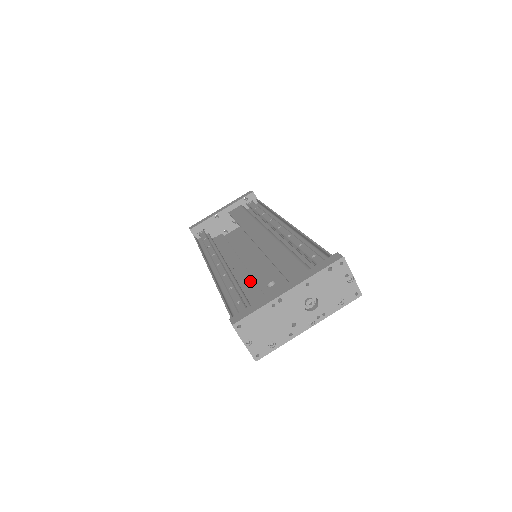
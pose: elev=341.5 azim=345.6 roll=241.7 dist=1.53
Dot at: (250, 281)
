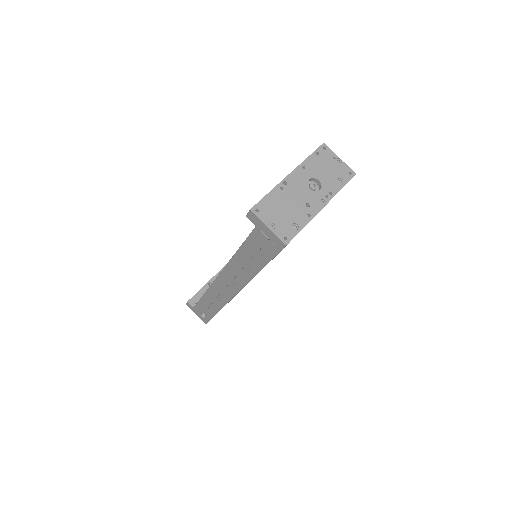
Dot at: occluded
